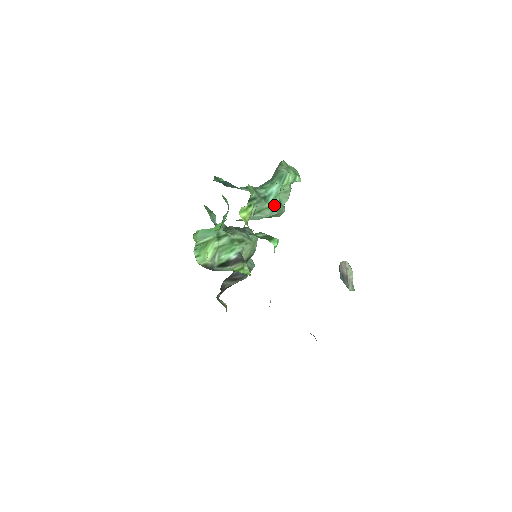
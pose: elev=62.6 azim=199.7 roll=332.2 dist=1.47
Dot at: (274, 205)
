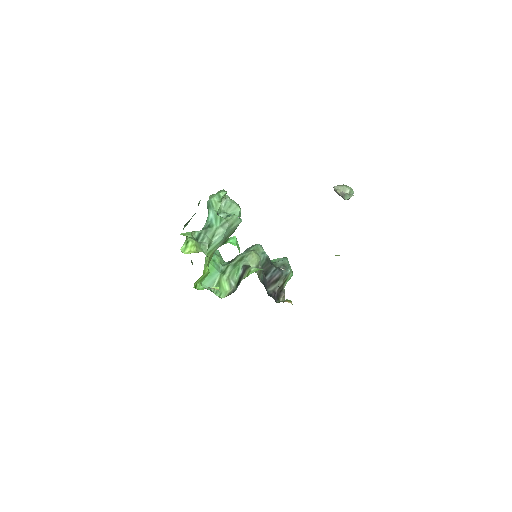
Dot at: (220, 223)
